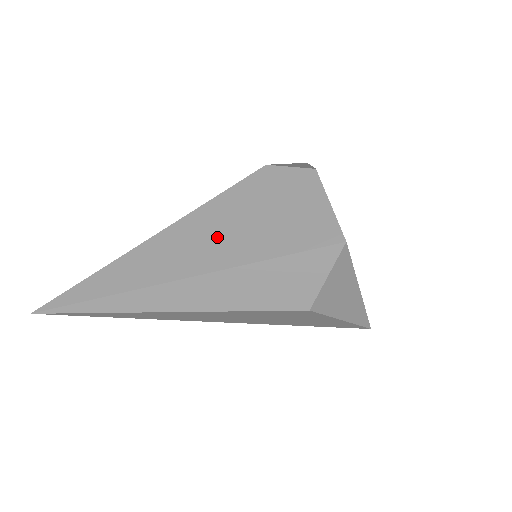
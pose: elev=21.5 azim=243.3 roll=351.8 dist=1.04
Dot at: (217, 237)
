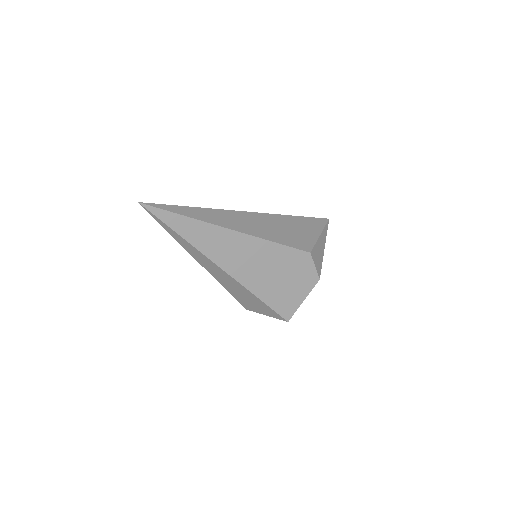
Dot at: (255, 266)
